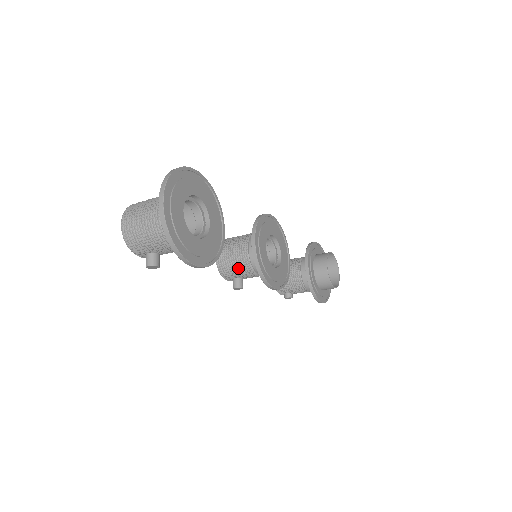
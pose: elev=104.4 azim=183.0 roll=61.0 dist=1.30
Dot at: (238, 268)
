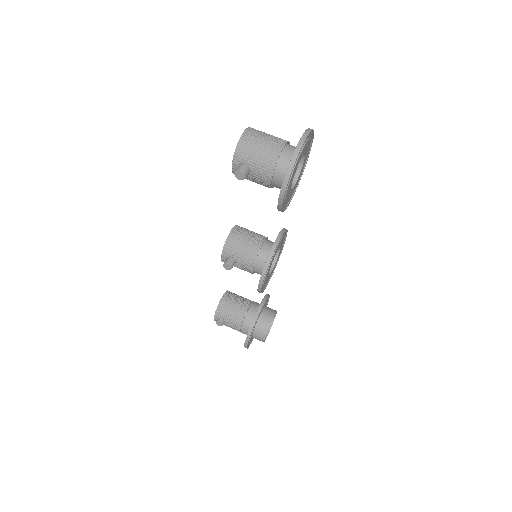
Dot at: (244, 250)
